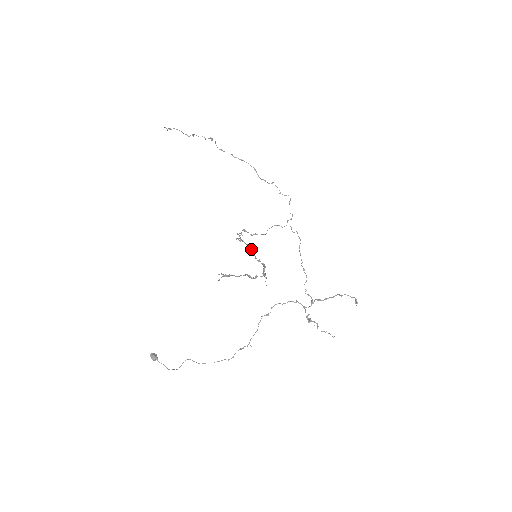
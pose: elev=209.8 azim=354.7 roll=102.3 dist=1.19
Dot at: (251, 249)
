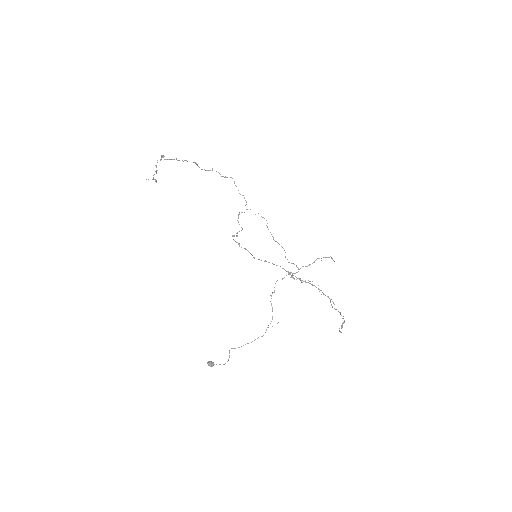
Dot at: (284, 269)
